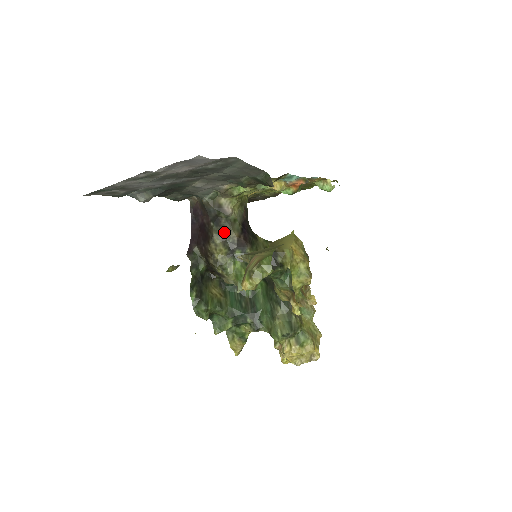
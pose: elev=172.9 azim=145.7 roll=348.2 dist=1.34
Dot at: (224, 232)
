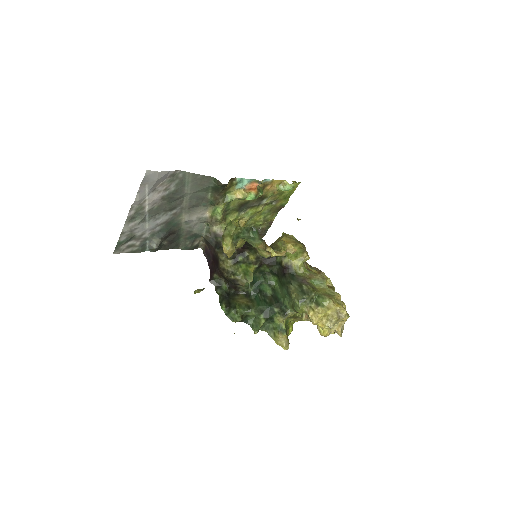
Dot at: occluded
